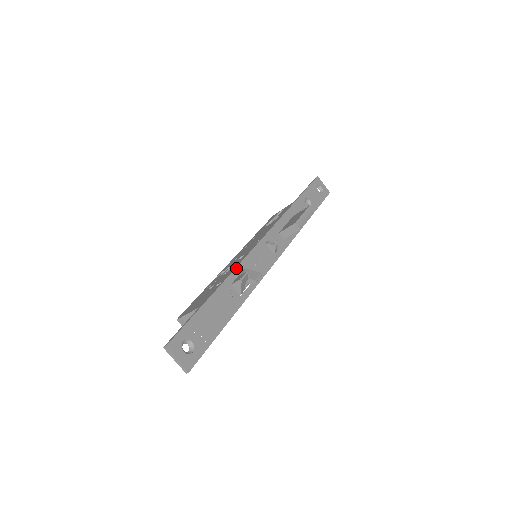
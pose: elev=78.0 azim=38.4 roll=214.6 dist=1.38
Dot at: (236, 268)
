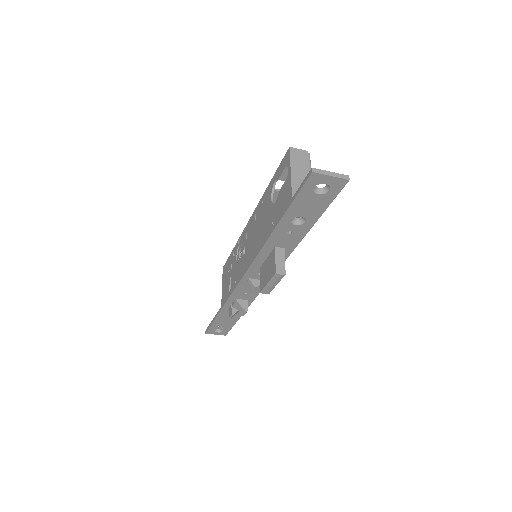
Dot at: (227, 301)
